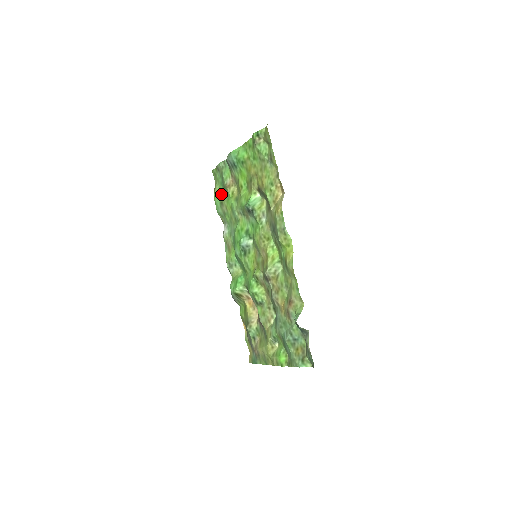
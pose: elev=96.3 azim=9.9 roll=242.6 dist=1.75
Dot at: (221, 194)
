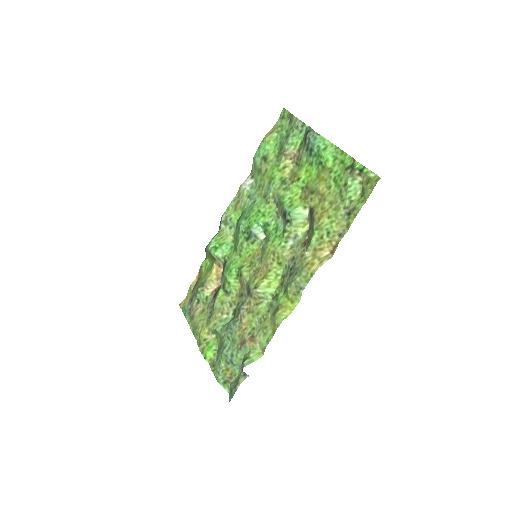
Dot at: (272, 148)
